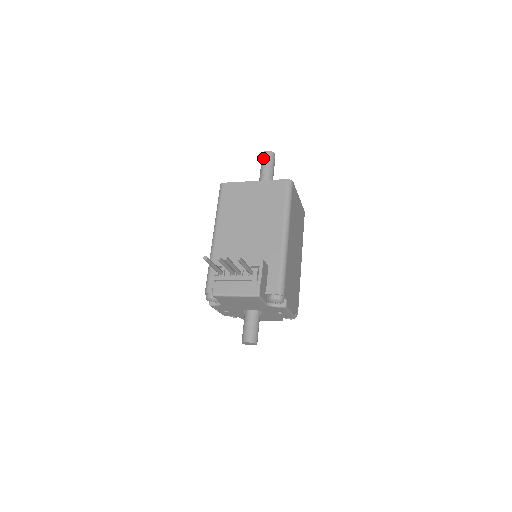
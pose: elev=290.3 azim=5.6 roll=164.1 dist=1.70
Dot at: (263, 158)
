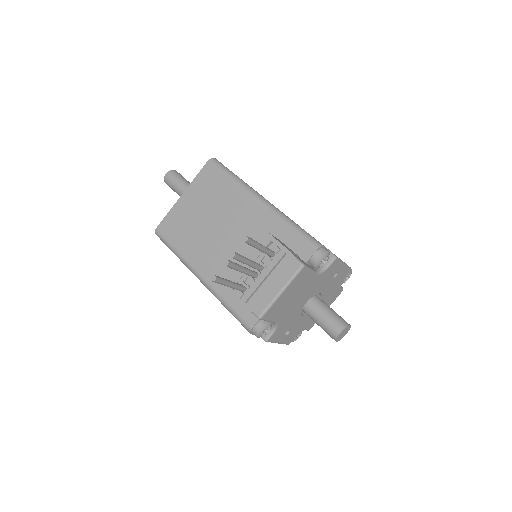
Dot at: (169, 182)
